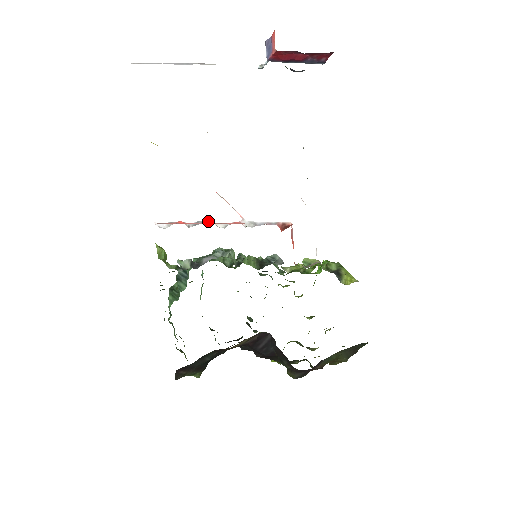
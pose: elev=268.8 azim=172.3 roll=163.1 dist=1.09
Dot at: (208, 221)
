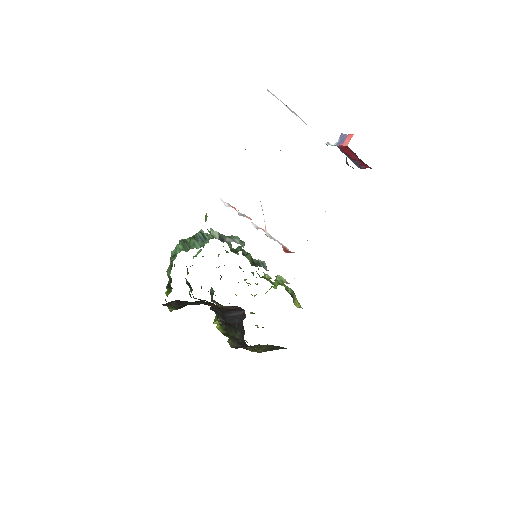
Dot at: occluded
